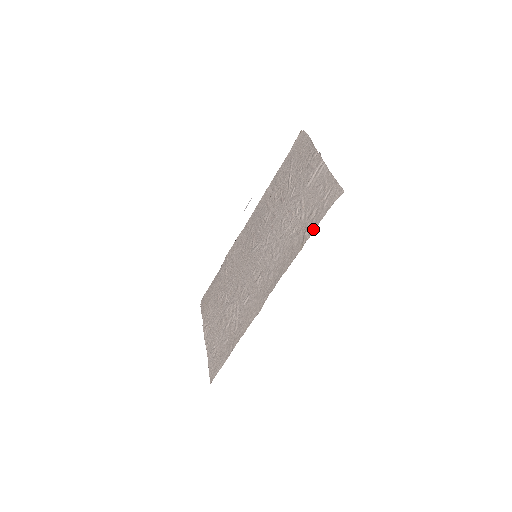
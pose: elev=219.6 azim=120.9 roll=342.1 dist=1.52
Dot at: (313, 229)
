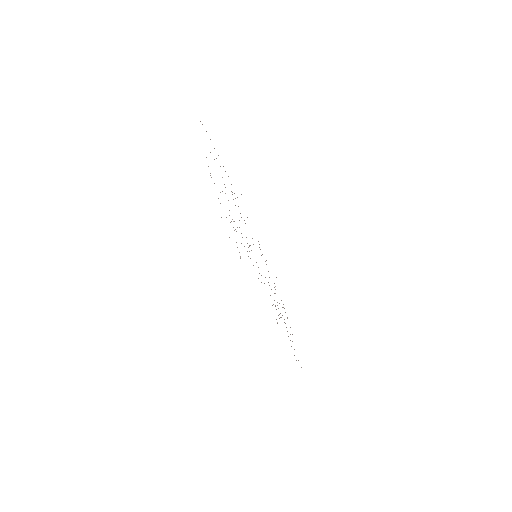
Dot at: occluded
